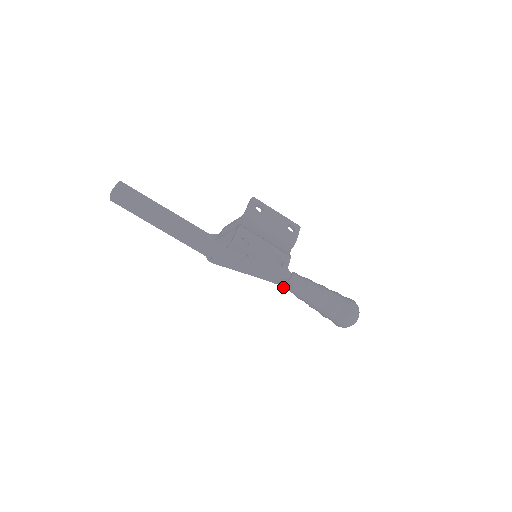
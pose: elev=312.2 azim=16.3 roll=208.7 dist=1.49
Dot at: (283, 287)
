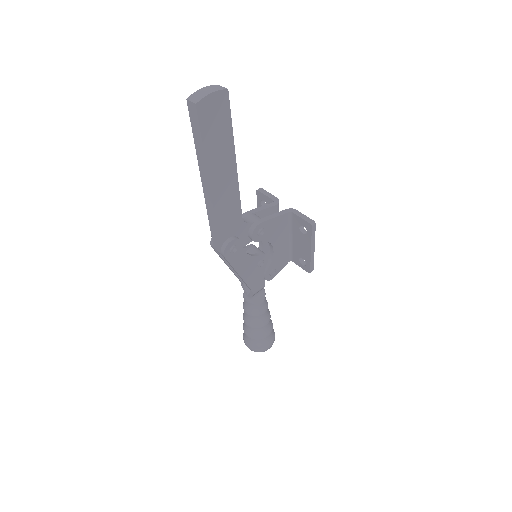
Dot at: (252, 300)
